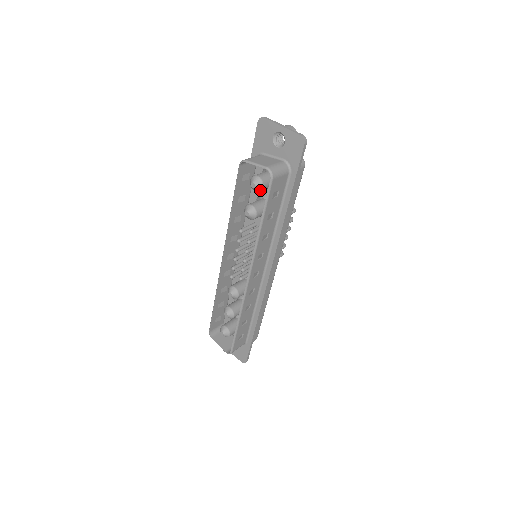
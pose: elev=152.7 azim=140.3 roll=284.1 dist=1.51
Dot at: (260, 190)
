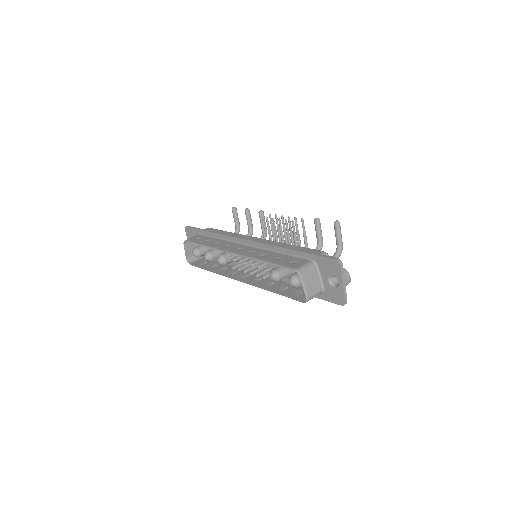
Dot at: (292, 286)
